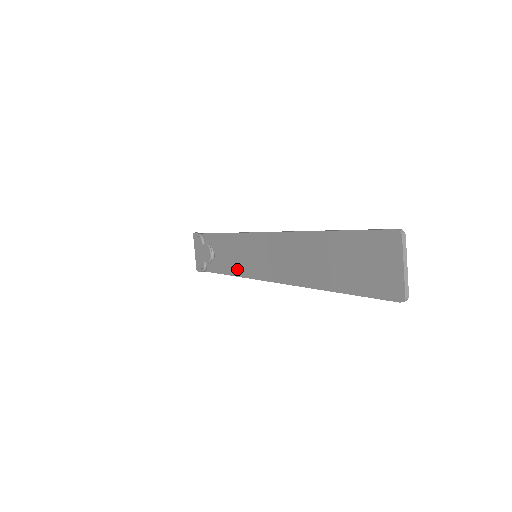
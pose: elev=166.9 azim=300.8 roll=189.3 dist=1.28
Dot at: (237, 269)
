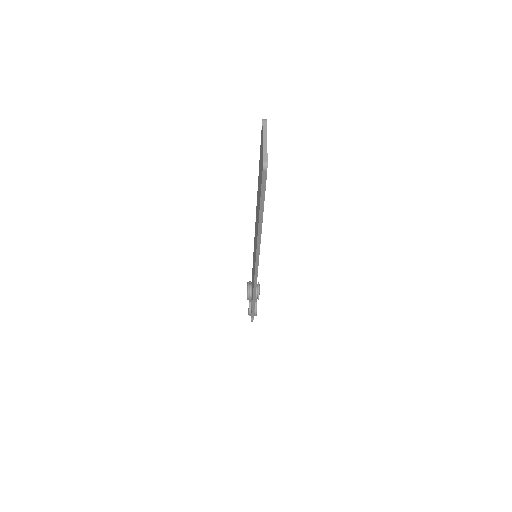
Dot at: (253, 283)
